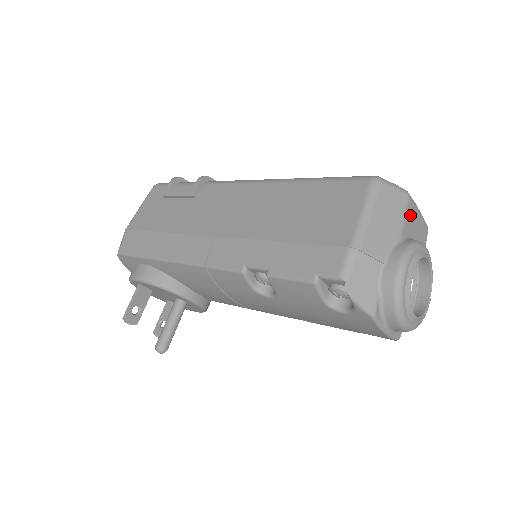
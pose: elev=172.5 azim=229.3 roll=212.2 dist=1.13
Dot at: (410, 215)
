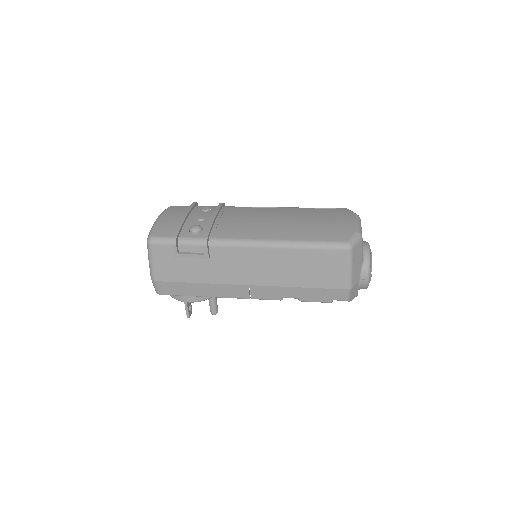
Dot at: occluded
